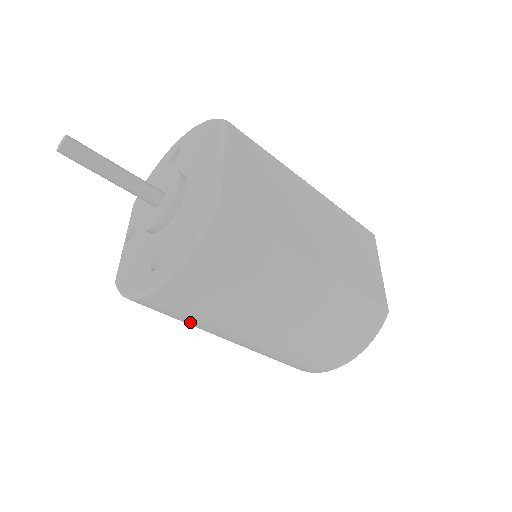
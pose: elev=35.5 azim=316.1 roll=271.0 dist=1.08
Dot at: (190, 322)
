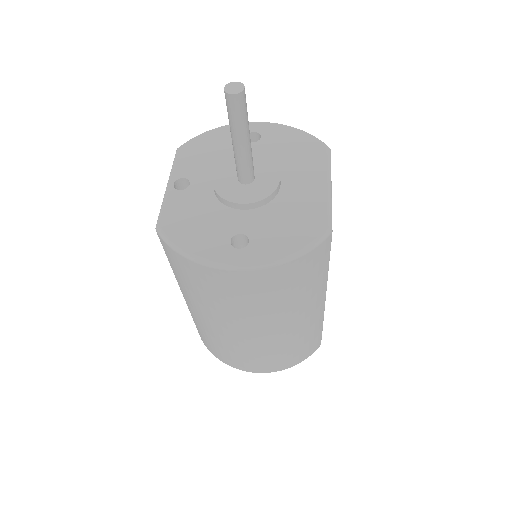
Dot at: (211, 298)
